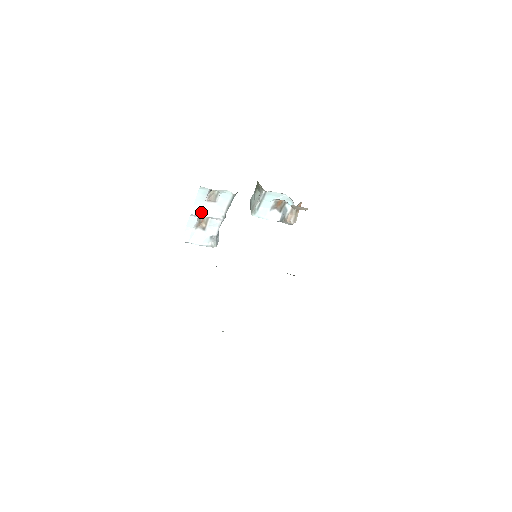
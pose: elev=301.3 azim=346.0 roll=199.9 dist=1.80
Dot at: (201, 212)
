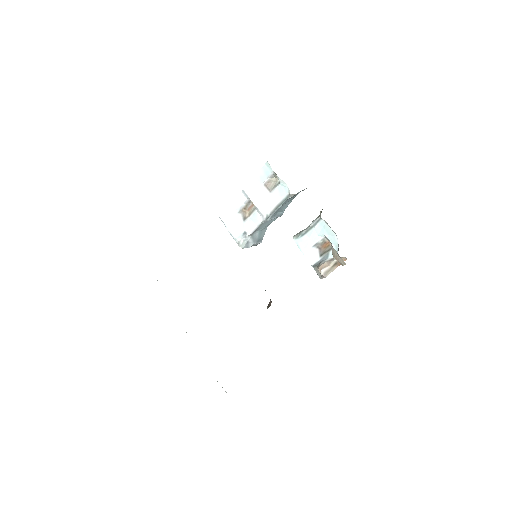
Dot at: (252, 194)
